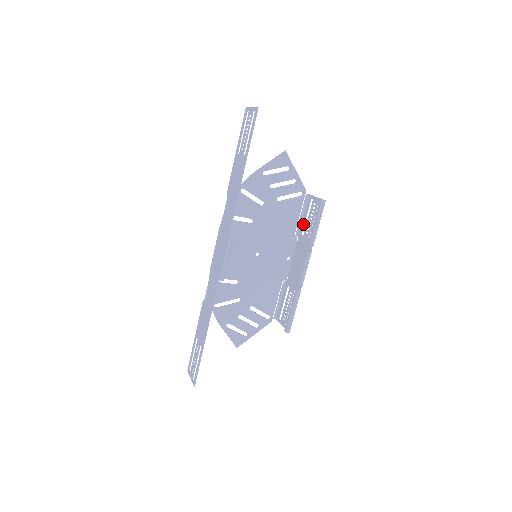
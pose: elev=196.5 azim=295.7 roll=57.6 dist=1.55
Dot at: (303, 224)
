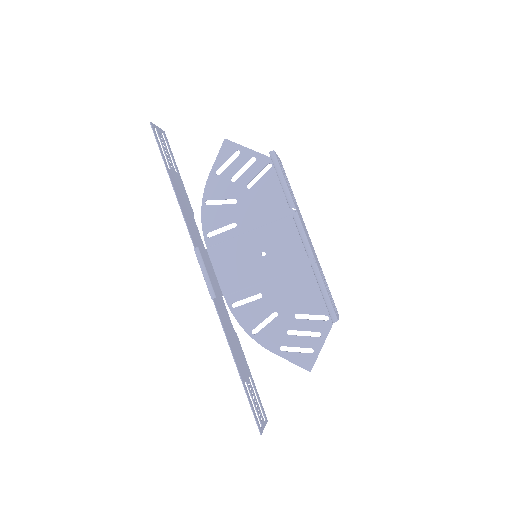
Dot at: occluded
